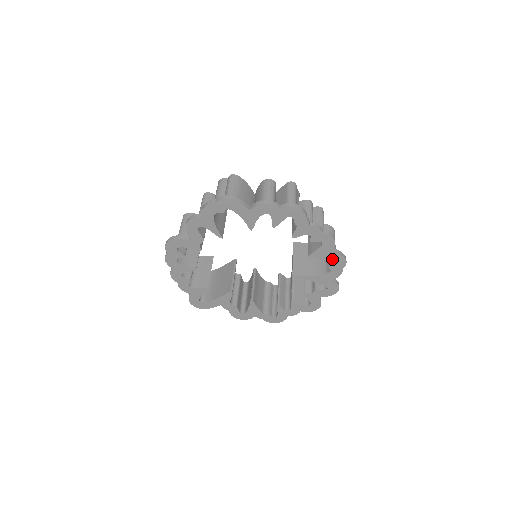
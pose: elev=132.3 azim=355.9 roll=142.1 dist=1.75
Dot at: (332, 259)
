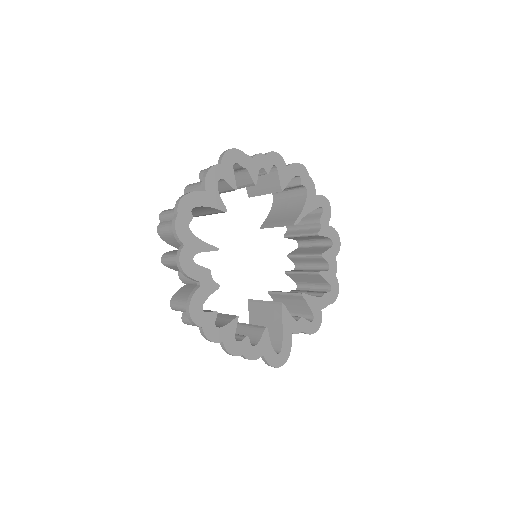
Dot at: (295, 174)
